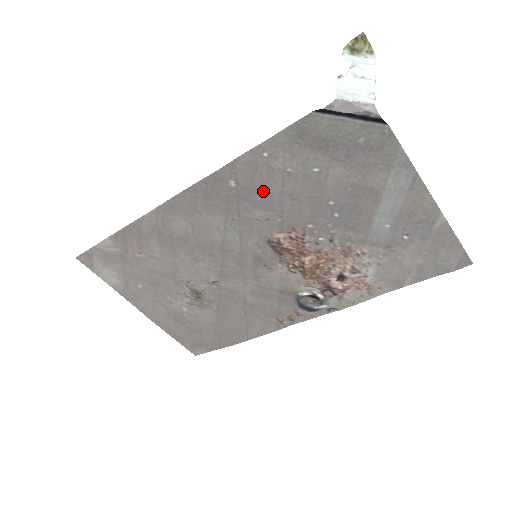
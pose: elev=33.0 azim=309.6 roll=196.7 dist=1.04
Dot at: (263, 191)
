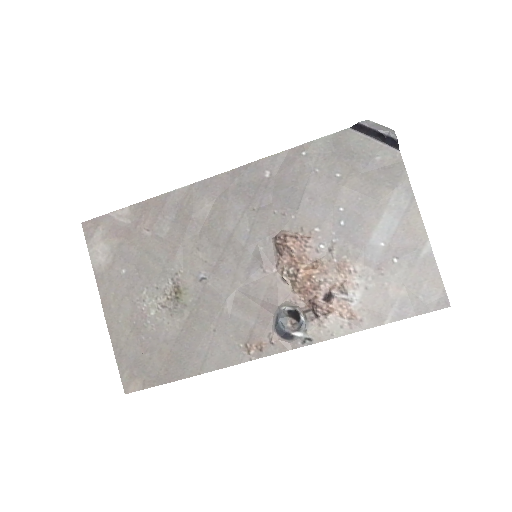
Dot at: (290, 186)
